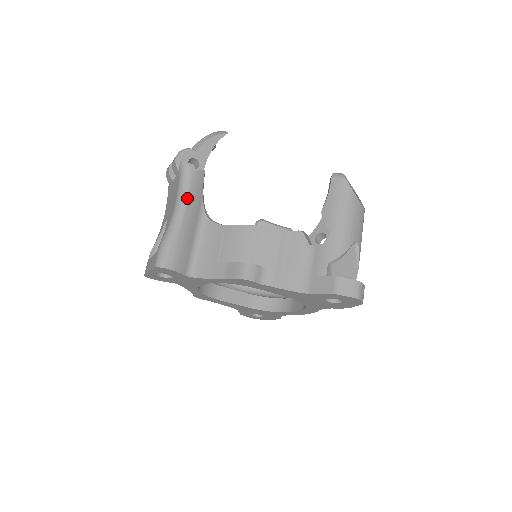
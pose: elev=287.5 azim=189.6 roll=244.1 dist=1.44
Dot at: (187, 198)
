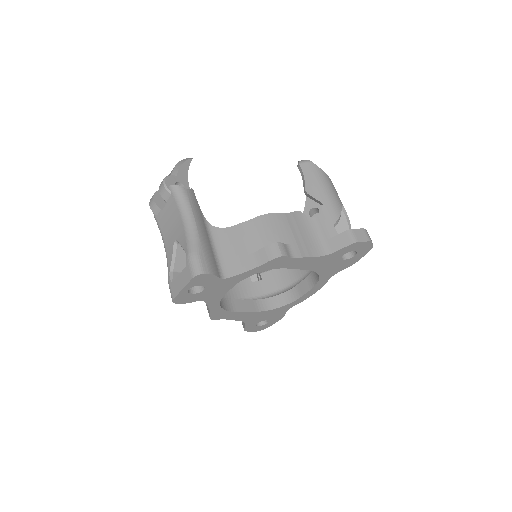
Dot at: (192, 212)
